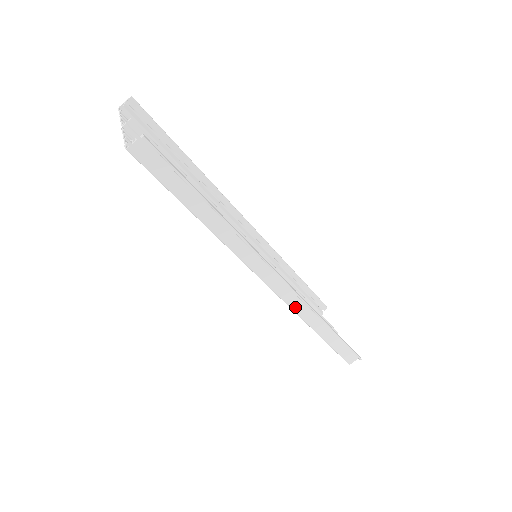
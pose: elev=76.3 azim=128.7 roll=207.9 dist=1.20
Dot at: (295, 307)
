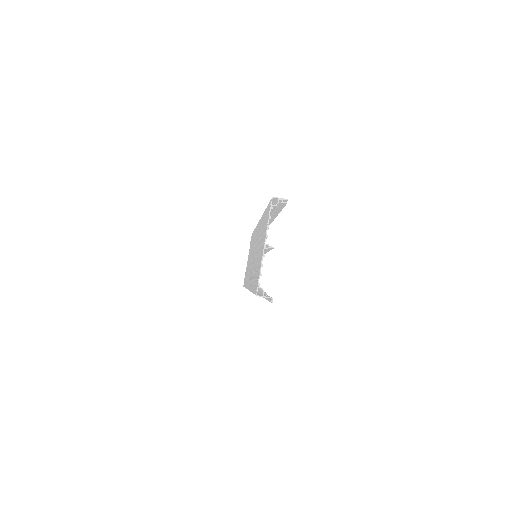
Dot at: occluded
